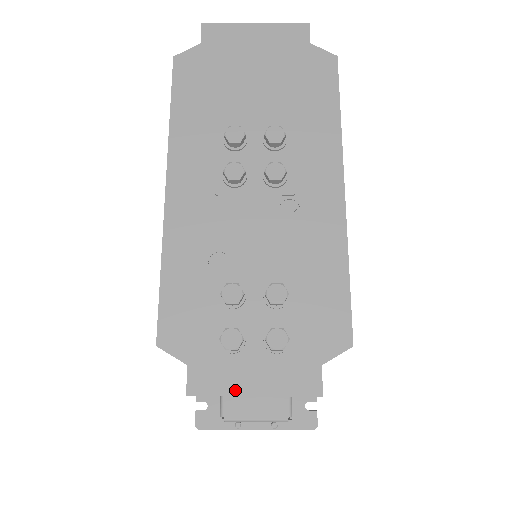
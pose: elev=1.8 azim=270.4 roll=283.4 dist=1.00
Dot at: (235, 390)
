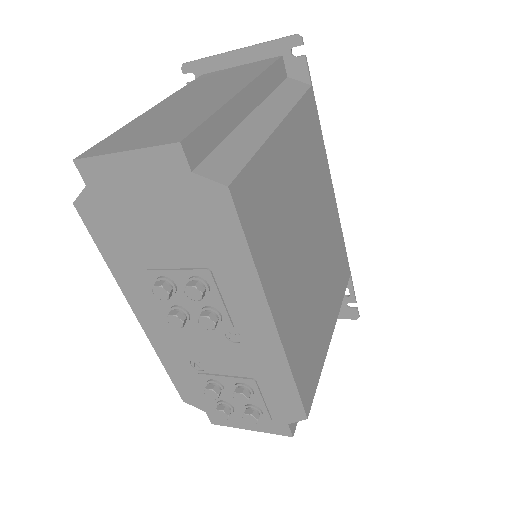
Dot at: (238, 426)
